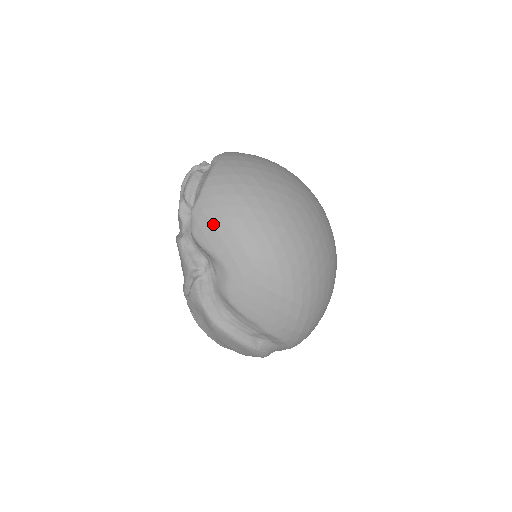
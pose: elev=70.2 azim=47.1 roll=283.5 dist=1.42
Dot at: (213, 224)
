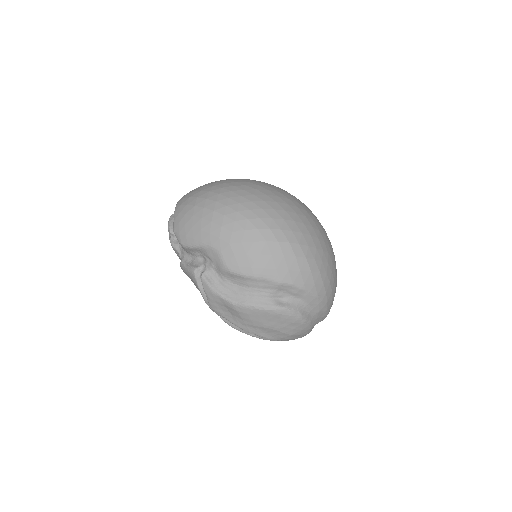
Dot at: (189, 225)
